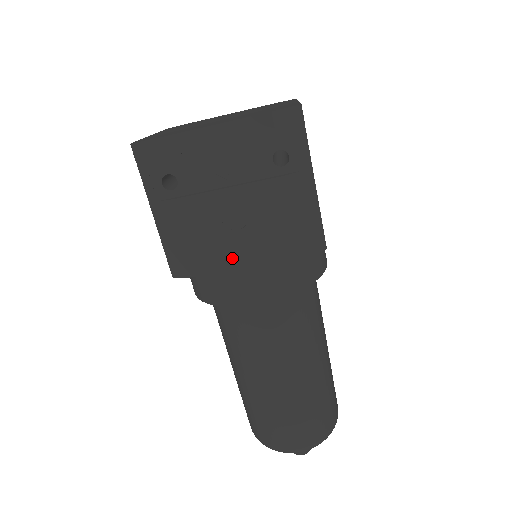
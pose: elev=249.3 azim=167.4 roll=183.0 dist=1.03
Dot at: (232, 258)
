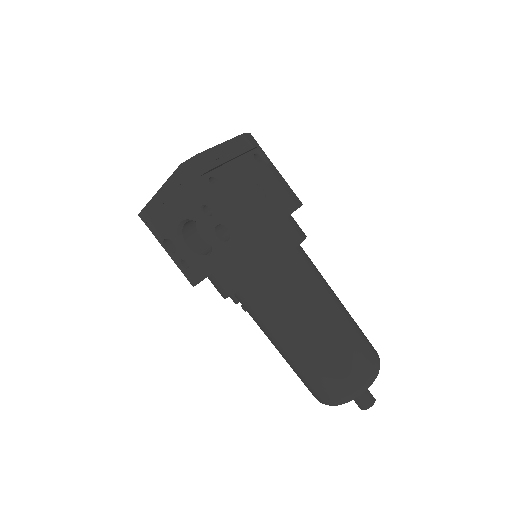
Dot at: (271, 218)
